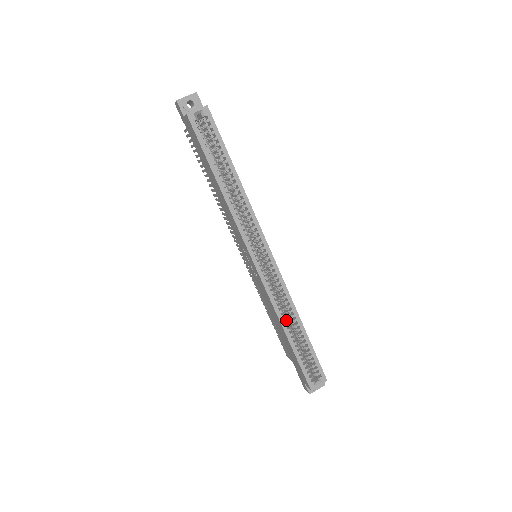
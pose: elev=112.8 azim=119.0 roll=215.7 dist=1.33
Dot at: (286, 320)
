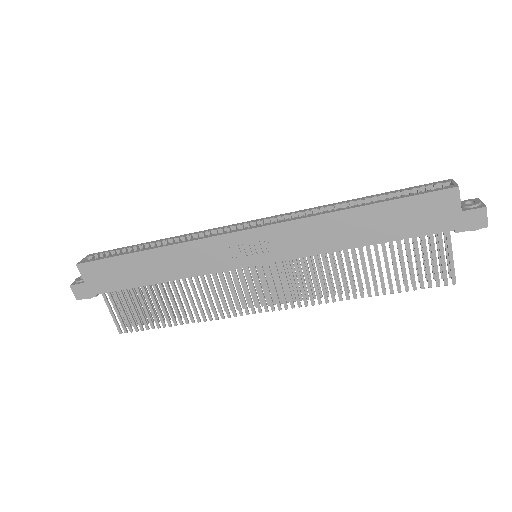
Dot at: (333, 210)
